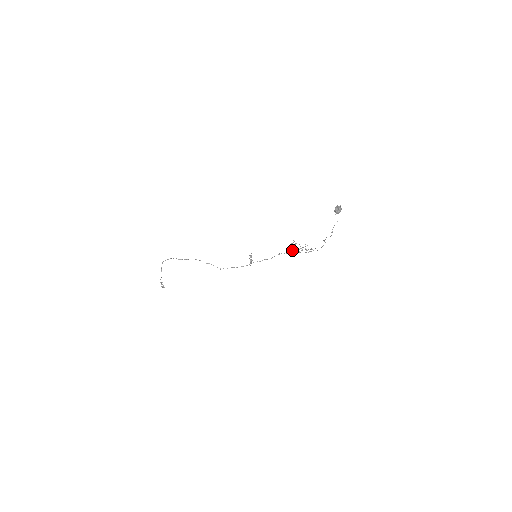
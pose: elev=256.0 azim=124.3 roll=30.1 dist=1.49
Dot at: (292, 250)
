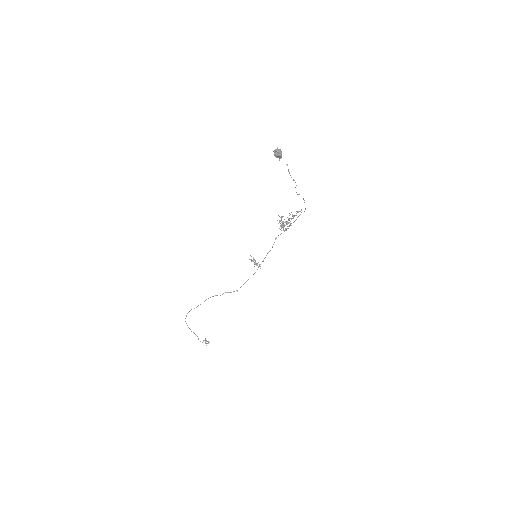
Dot at: (283, 226)
